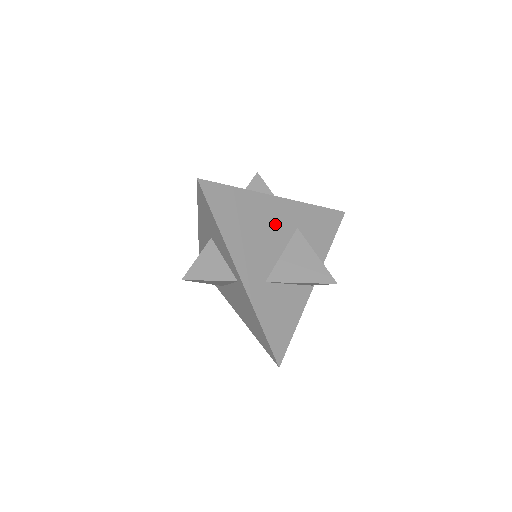
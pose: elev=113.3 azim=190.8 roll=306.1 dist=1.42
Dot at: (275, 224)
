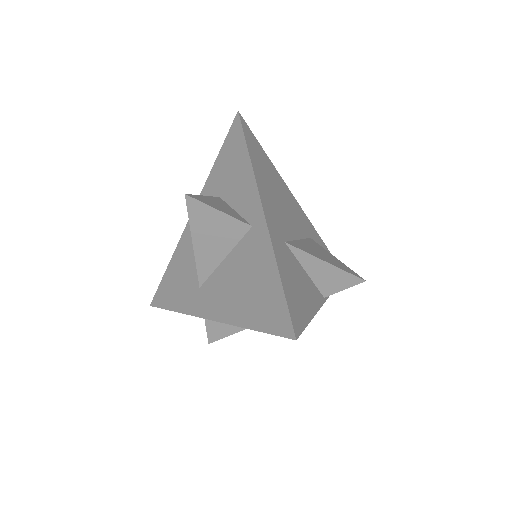
Dot at: (293, 213)
